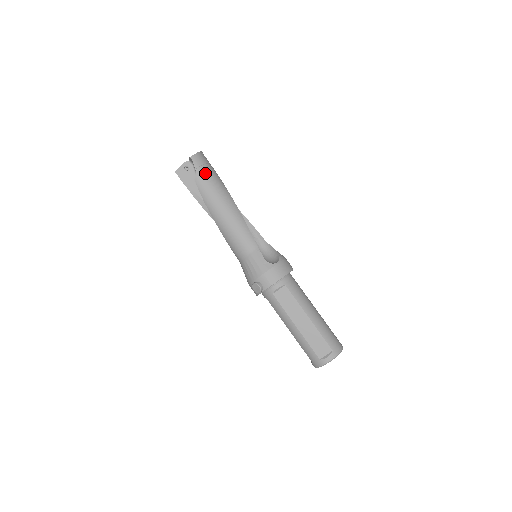
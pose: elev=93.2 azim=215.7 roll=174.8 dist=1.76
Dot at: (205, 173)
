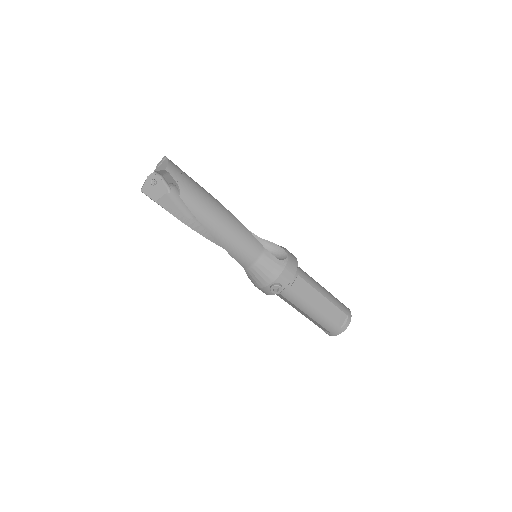
Dot at: (188, 184)
